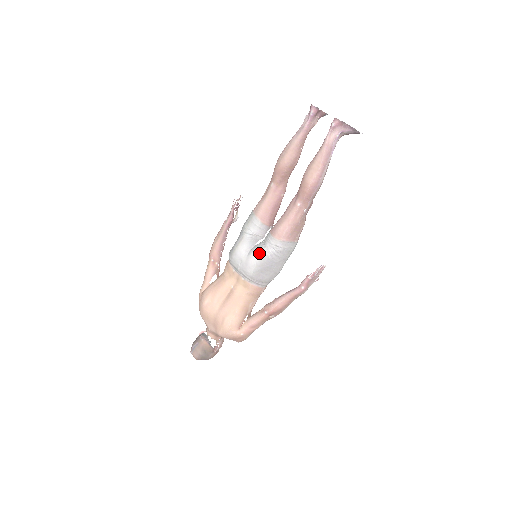
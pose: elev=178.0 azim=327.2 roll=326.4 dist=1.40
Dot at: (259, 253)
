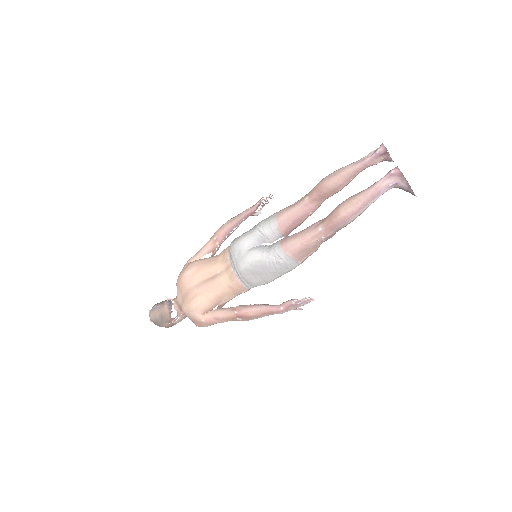
Dot at: (259, 254)
